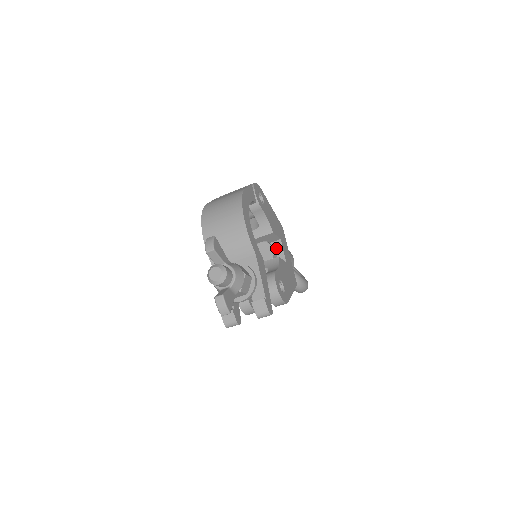
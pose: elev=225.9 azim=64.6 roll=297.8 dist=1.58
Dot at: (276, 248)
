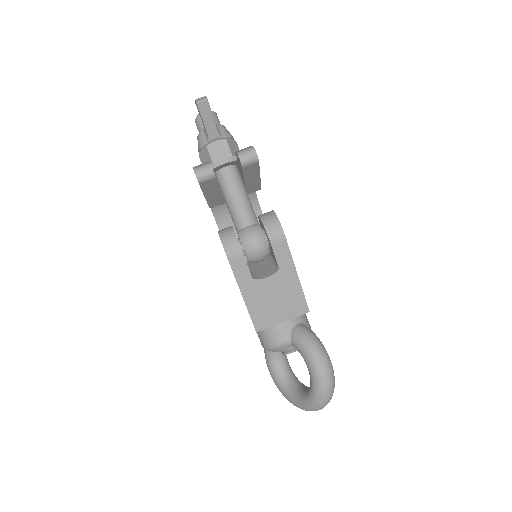
Dot at: occluded
